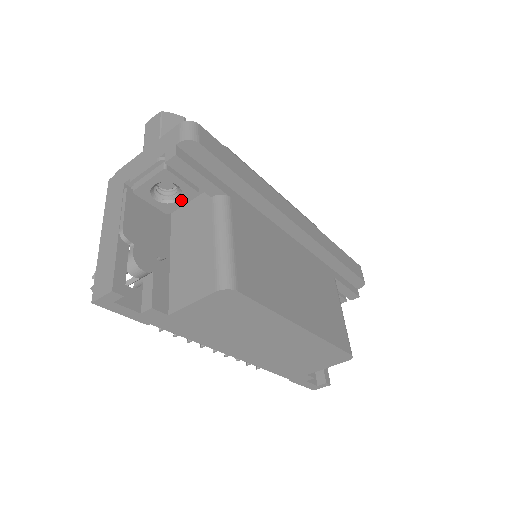
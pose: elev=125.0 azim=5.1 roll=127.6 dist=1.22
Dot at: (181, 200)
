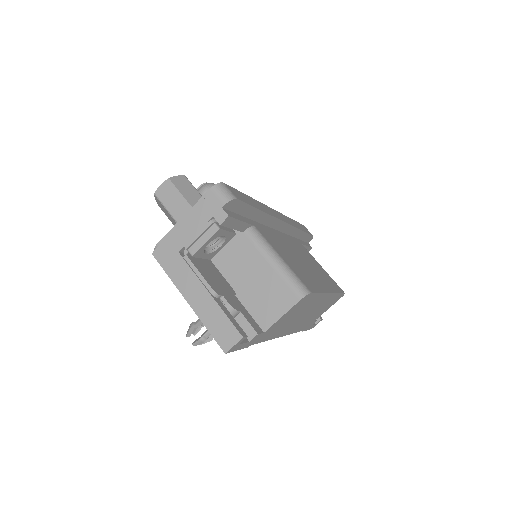
Dot at: (223, 245)
